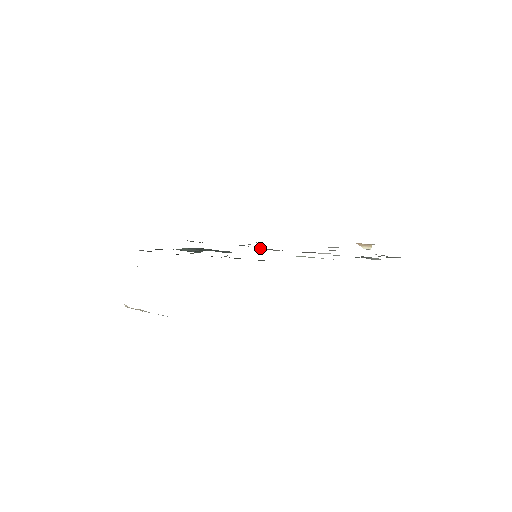
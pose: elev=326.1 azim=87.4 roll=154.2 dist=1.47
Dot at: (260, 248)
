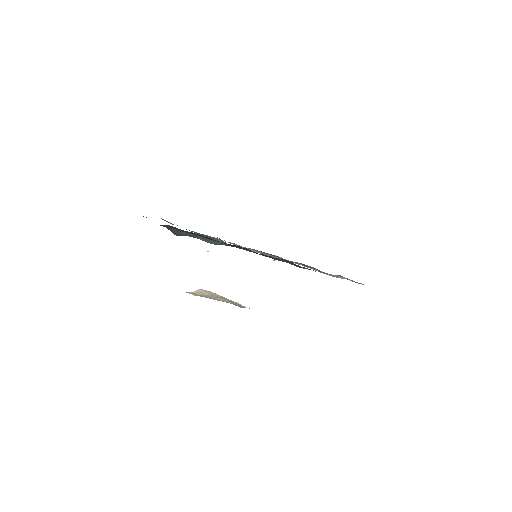
Dot at: (248, 248)
